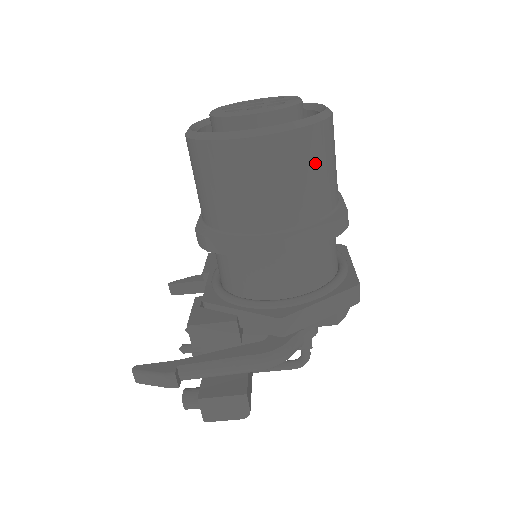
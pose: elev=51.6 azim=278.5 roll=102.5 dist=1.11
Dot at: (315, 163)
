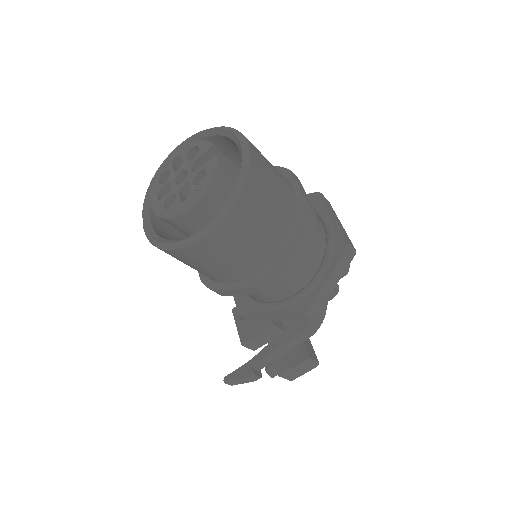
Dot at: (262, 210)
